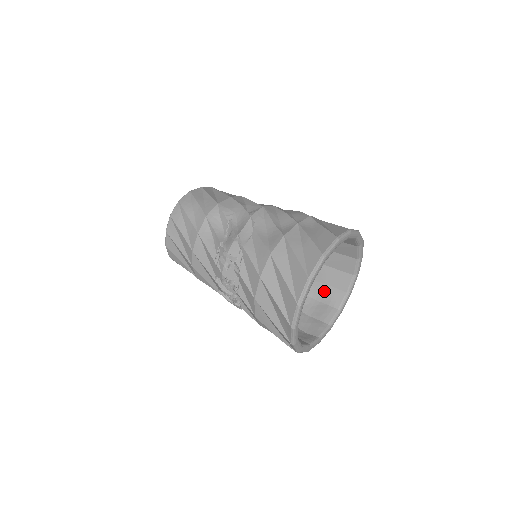
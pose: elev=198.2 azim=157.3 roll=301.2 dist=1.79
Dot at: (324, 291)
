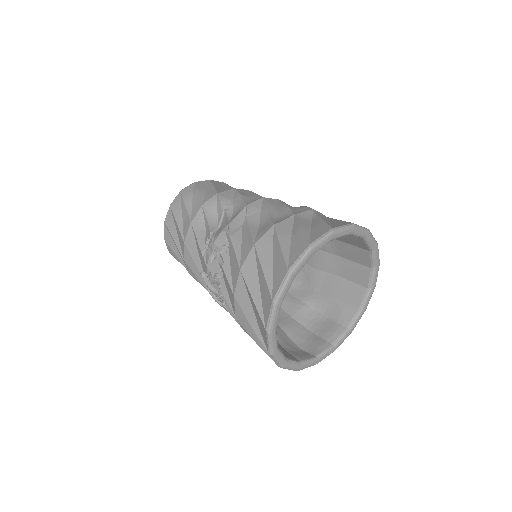
Dot at: (333, 305)
